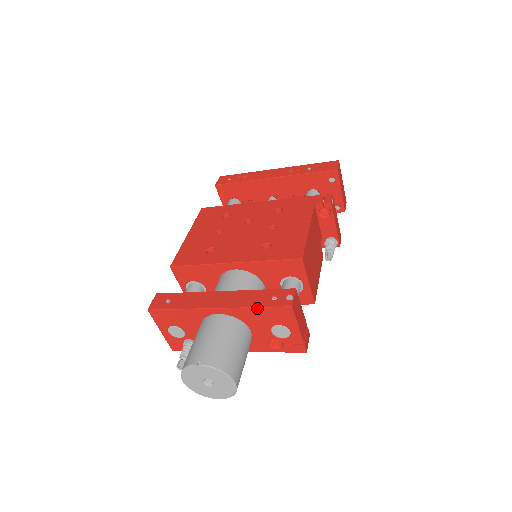
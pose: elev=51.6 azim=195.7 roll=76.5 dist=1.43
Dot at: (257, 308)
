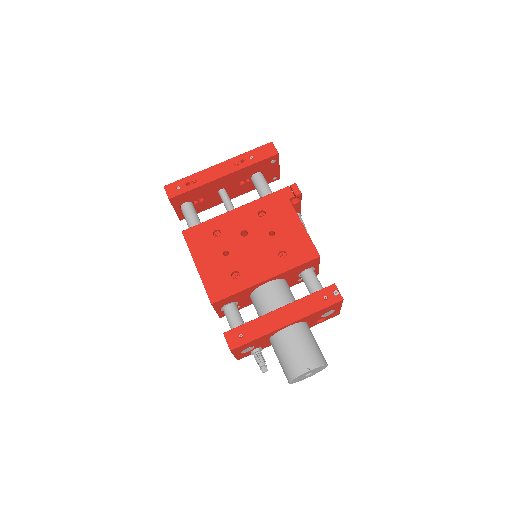
Dot at: (319, 311)
